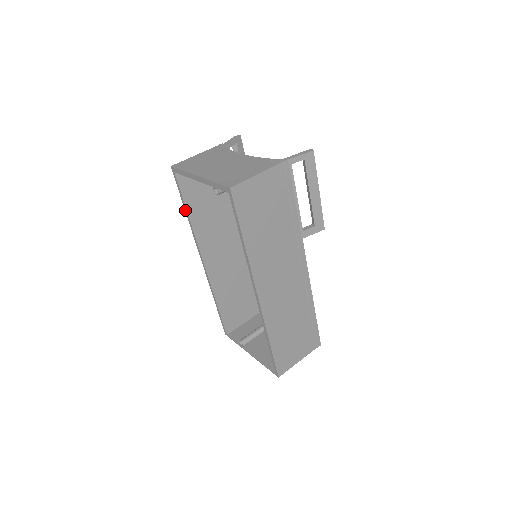
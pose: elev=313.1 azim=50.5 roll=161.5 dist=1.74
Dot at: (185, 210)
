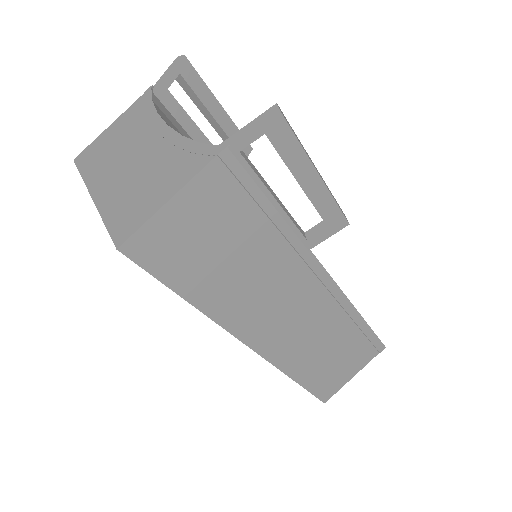
Dot at: occluded
